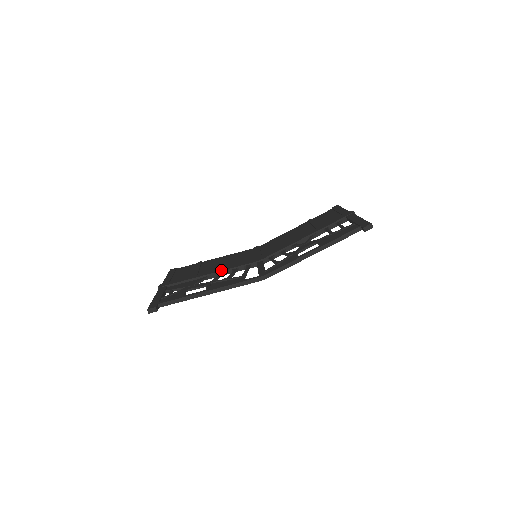
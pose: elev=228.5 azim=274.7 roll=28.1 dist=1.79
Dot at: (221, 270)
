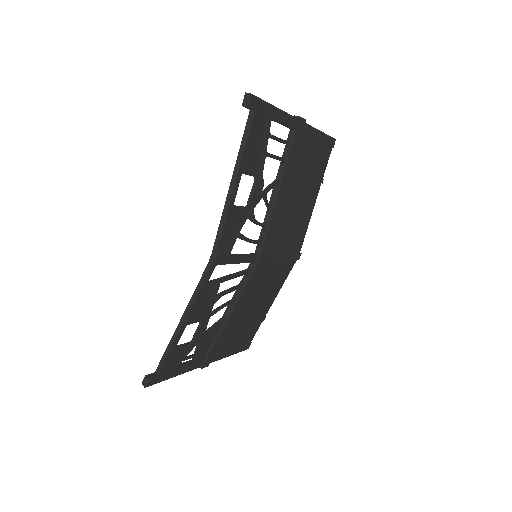
Dot at: occluded
